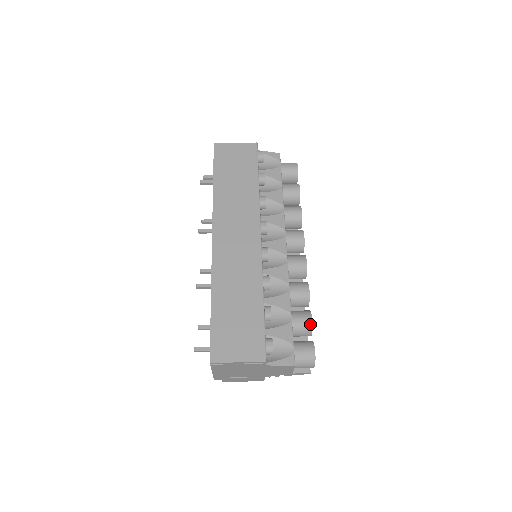
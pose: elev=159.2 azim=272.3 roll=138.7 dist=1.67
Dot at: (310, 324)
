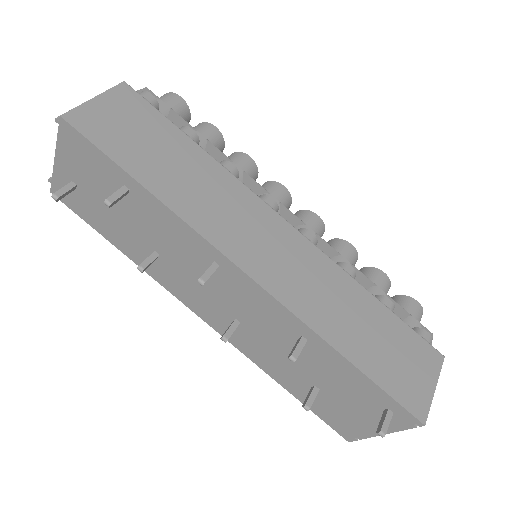
Dot at: (388, 280)
